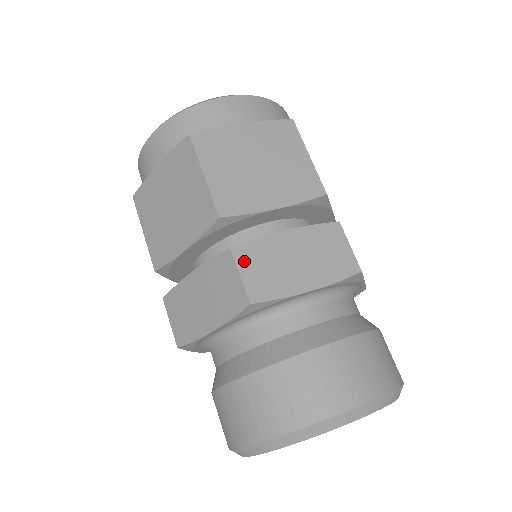
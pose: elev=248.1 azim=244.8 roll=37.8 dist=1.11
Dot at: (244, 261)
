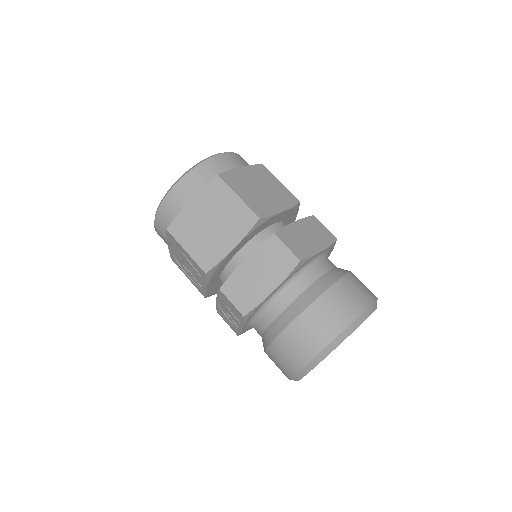
Dot at: (285, 240)
